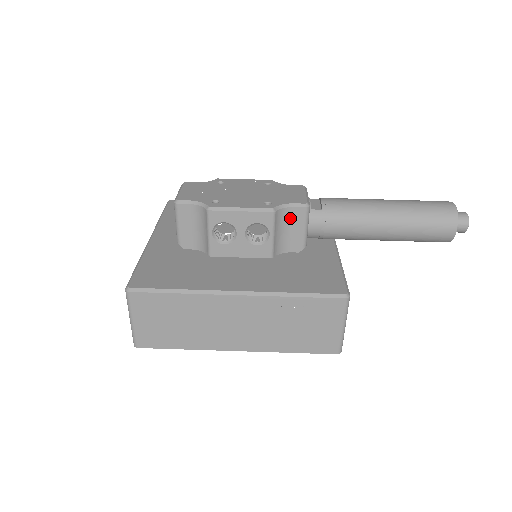
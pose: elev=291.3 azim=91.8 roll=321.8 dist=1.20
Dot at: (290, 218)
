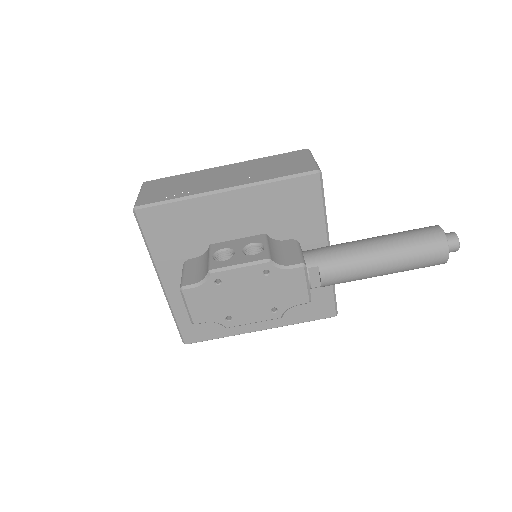
Dot at: occluded
